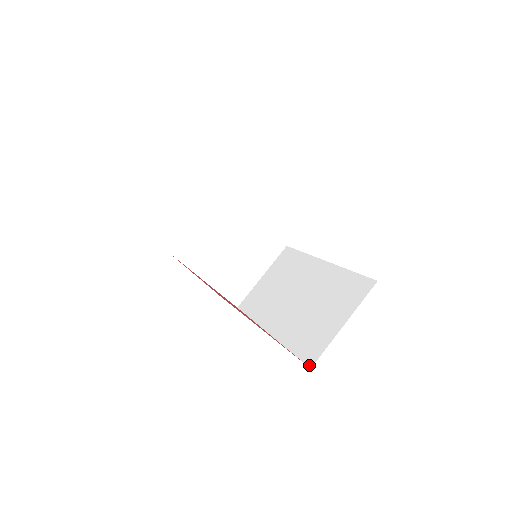
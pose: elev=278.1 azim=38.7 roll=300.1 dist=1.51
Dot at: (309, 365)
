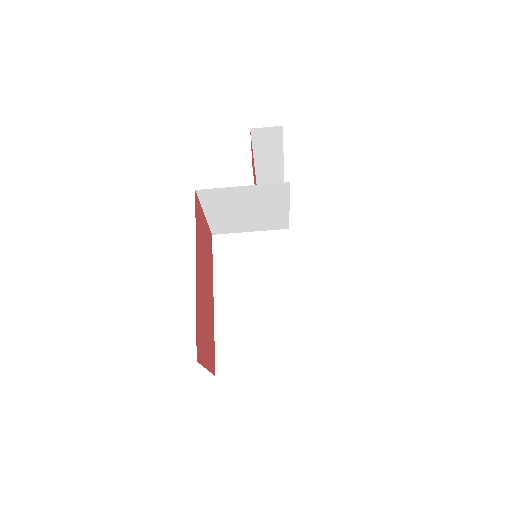
Dot at: (216, 372)
